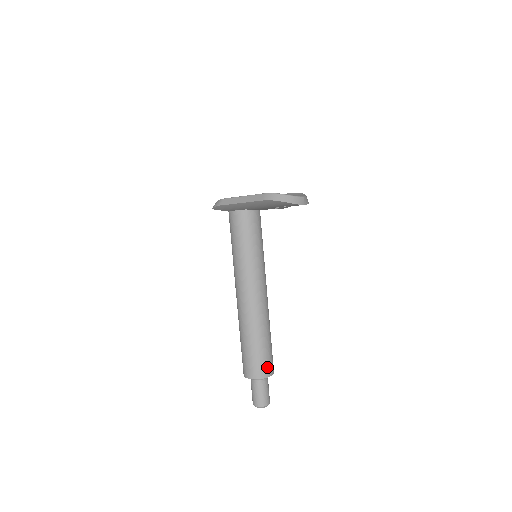
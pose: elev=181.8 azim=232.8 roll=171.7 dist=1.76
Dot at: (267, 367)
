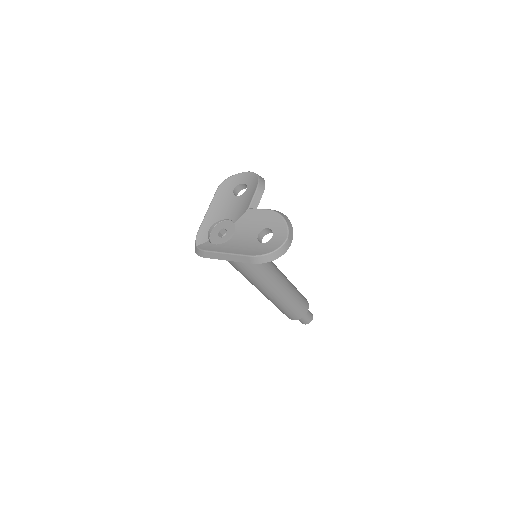
Dot at: (303, 310)
